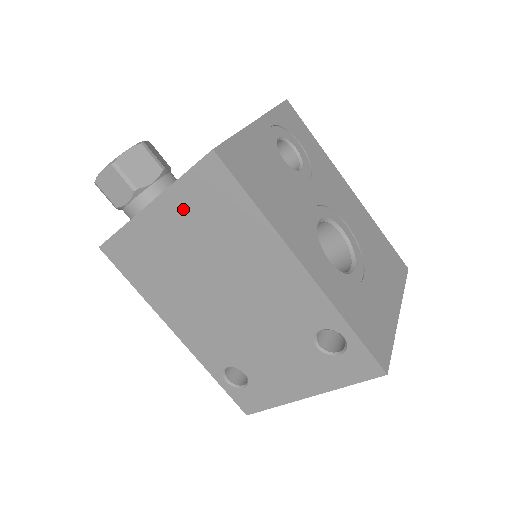
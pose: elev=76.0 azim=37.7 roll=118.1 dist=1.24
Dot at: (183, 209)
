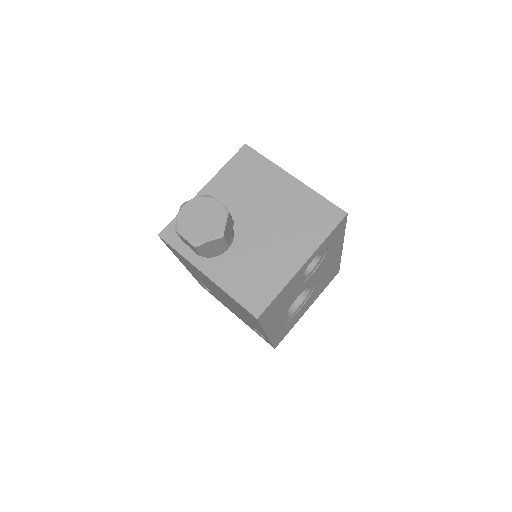
Dot at: (224, 293)
